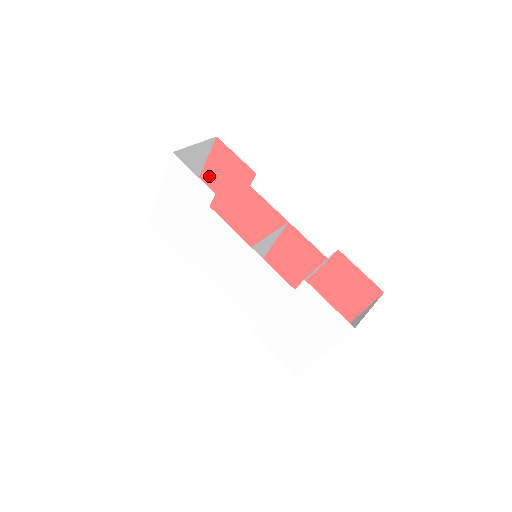
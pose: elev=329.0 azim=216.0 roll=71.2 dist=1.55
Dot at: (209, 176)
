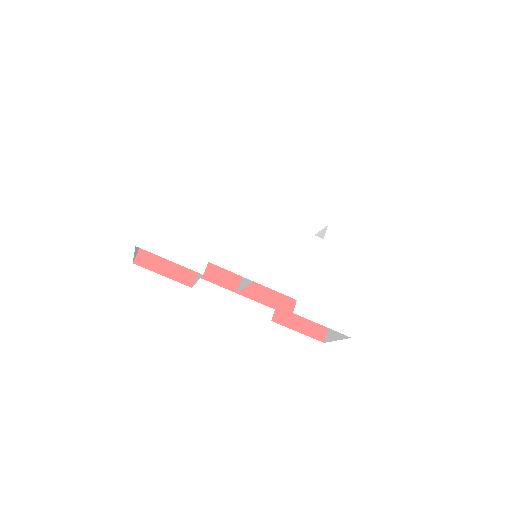
Dot at: occluded
